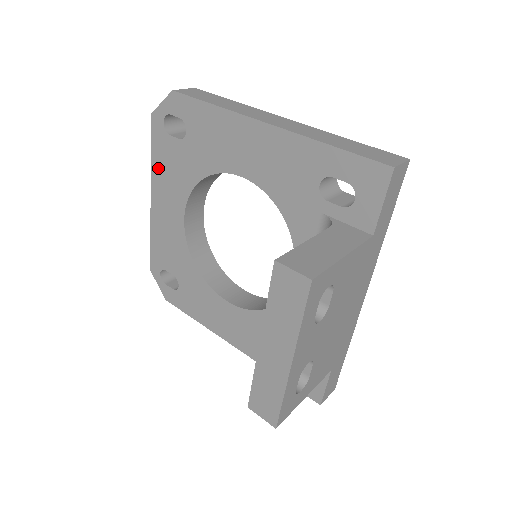
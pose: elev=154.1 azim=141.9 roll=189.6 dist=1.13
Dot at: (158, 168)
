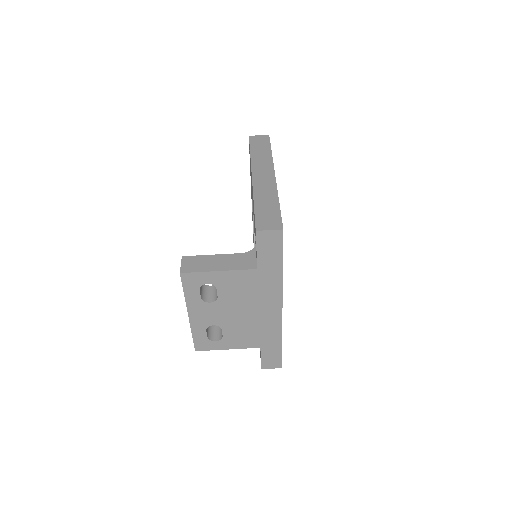
Dot at: occluded
